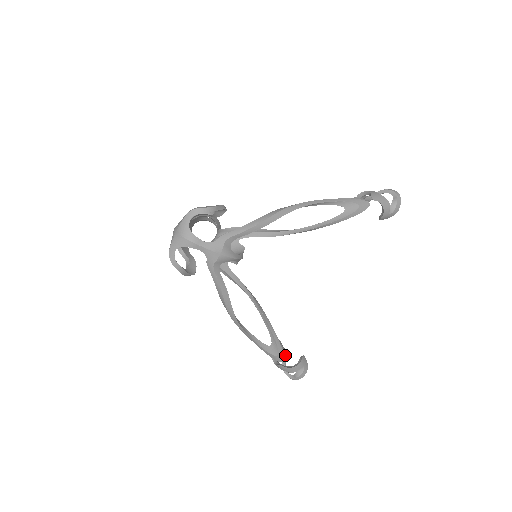
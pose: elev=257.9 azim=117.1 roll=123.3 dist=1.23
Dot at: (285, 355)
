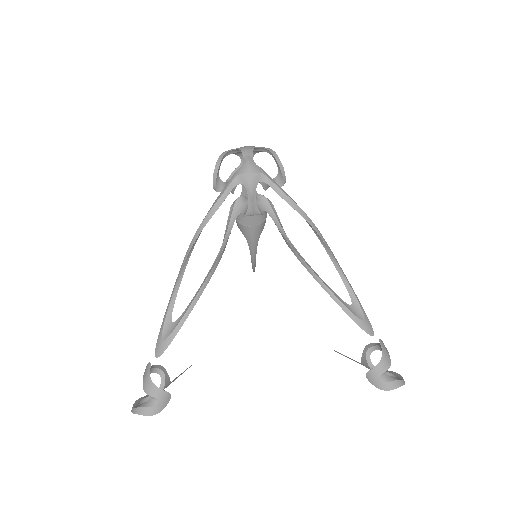
Dot at: occluded
